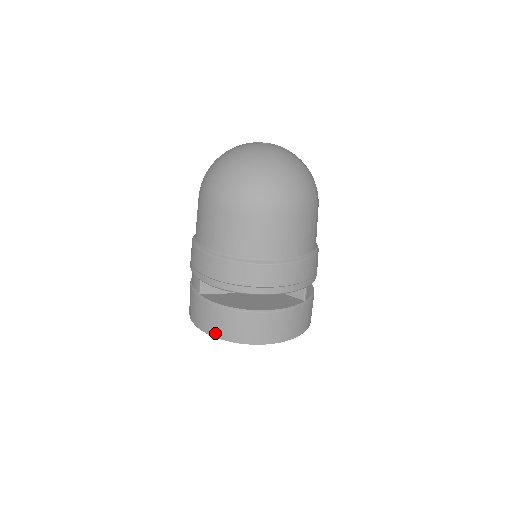
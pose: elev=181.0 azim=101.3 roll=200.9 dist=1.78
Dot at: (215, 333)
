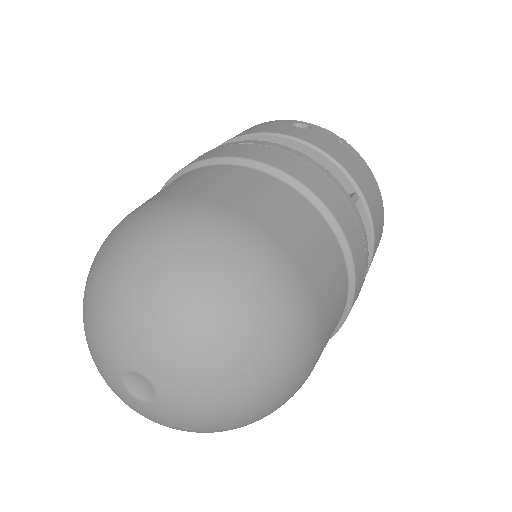
Dot at: occluded
